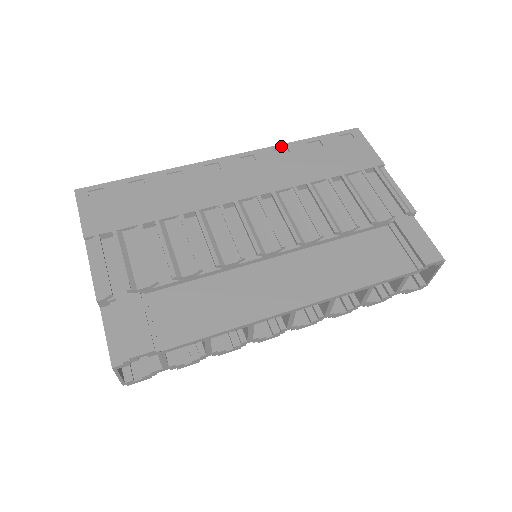
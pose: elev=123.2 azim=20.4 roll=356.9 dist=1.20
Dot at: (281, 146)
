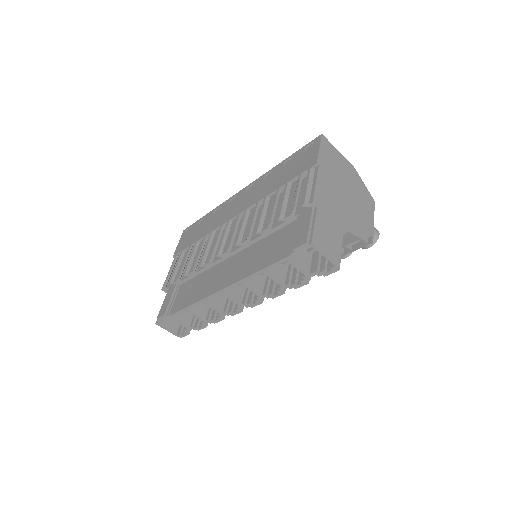
Dot at: (270, 171)
